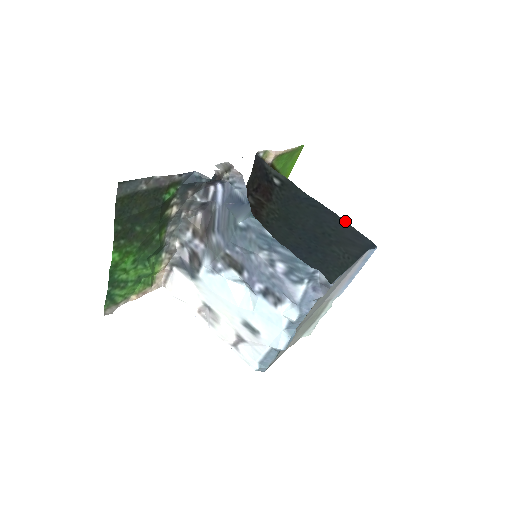
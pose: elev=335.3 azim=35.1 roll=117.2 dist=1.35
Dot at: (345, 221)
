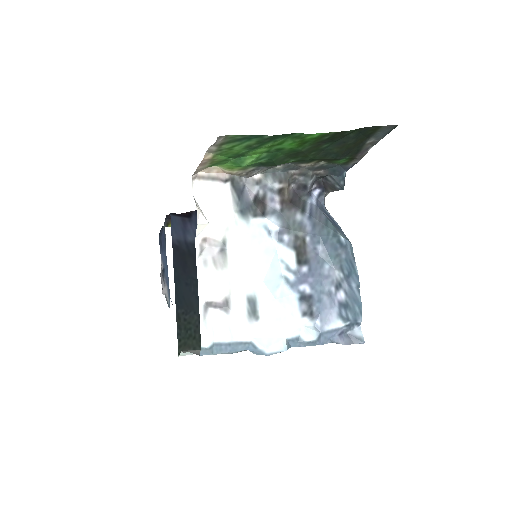
Dot at: occluded
